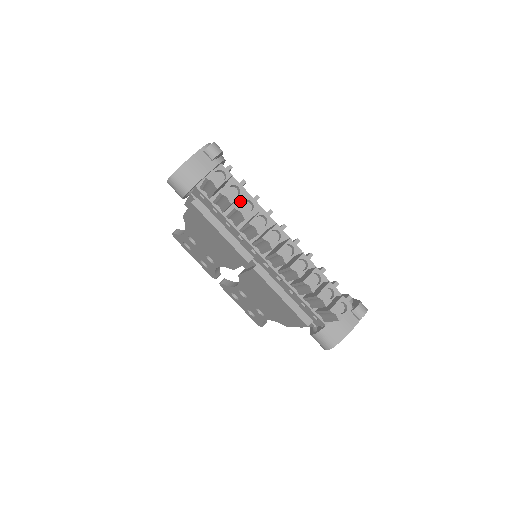
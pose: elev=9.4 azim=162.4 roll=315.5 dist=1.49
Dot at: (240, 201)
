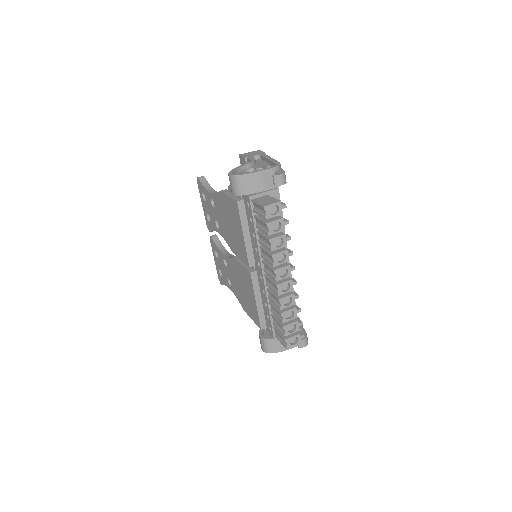
Dot at: occluded
